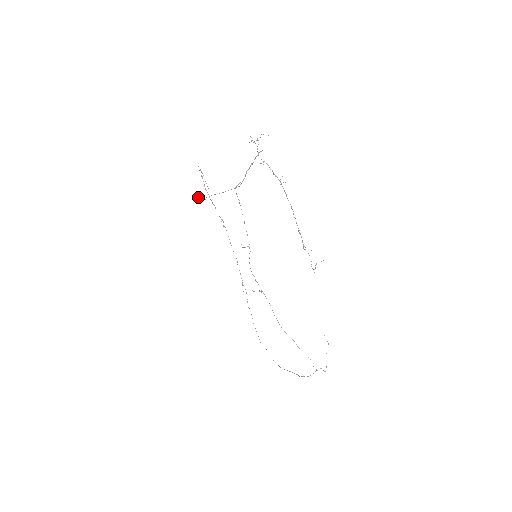
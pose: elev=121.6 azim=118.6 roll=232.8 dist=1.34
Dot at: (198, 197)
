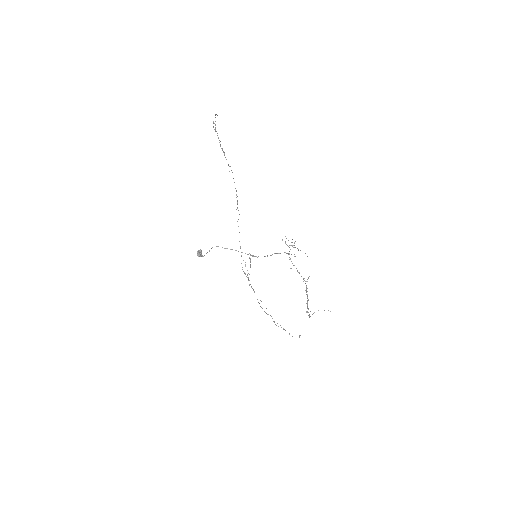
Dot at: (200, 255)
